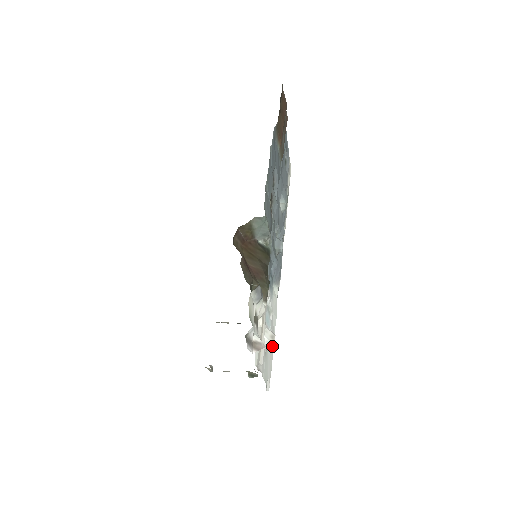
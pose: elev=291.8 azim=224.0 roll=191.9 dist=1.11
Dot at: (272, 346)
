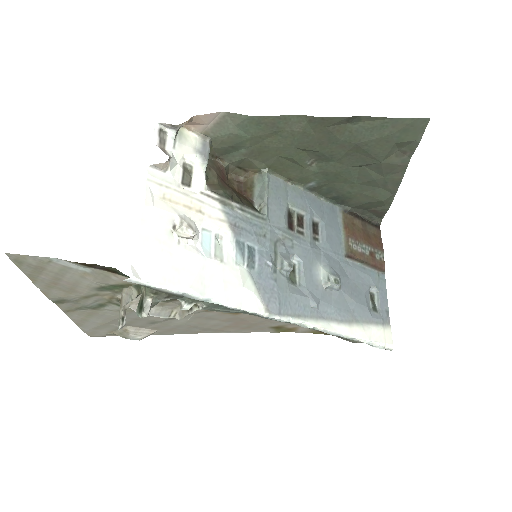
Dot at: (182, 227)
